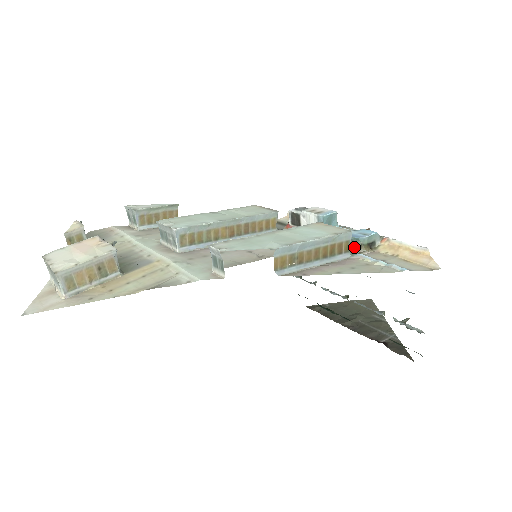
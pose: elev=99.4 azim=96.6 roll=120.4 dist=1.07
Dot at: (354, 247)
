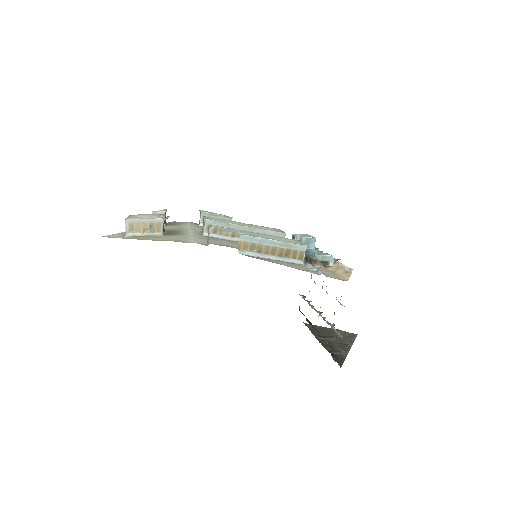
Dot at: (311, 261)
